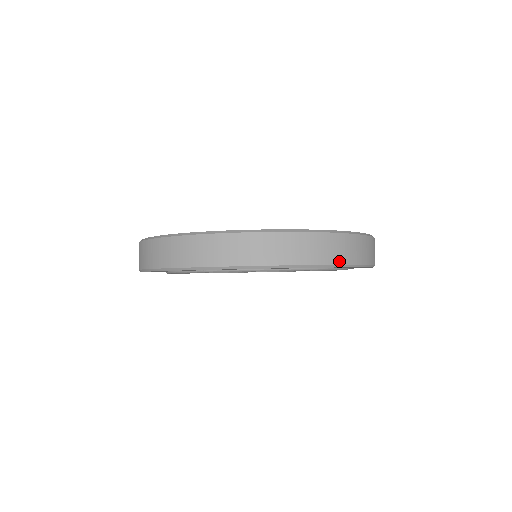
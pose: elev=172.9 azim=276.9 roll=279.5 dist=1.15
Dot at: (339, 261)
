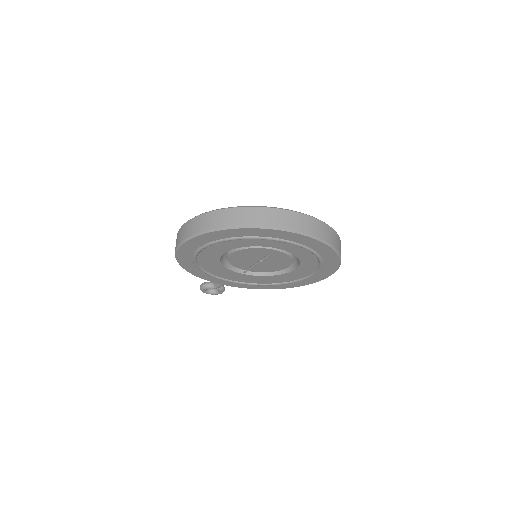
Dot at: (332, 243)
